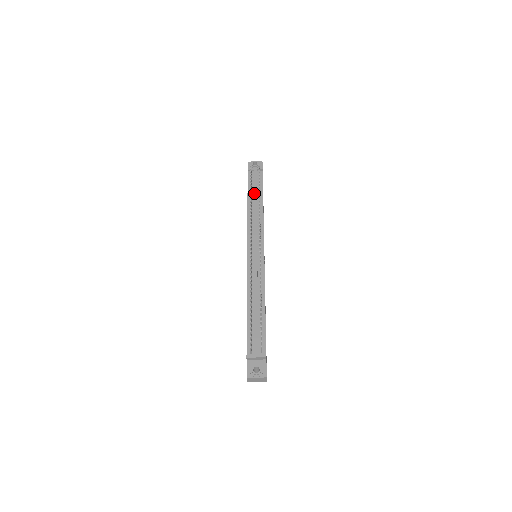
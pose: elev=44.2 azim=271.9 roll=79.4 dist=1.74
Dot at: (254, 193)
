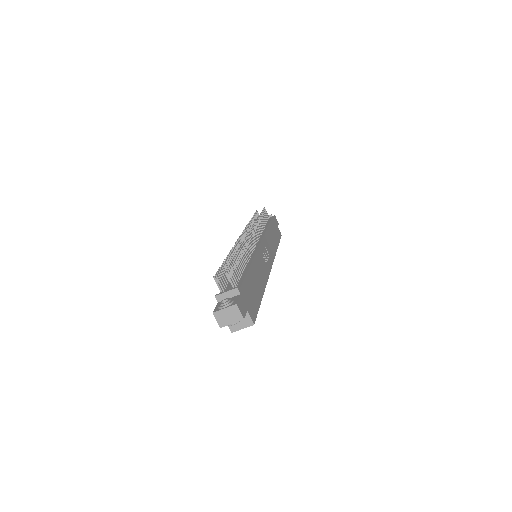
Dot at: occluded
